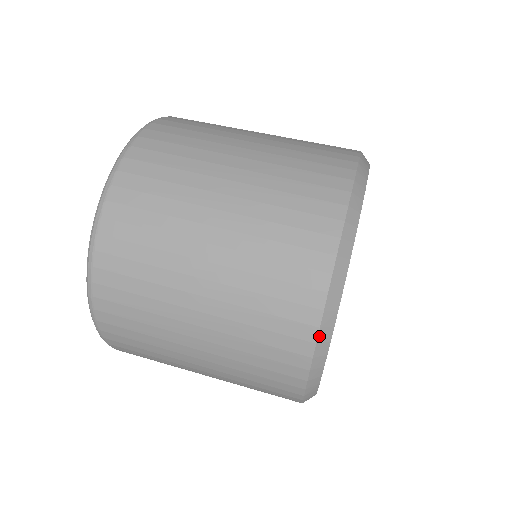
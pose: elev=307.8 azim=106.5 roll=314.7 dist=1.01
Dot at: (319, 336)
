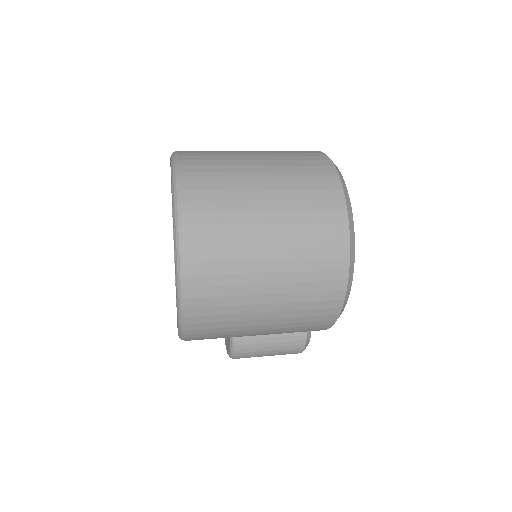
Dot at: (340, 177)
